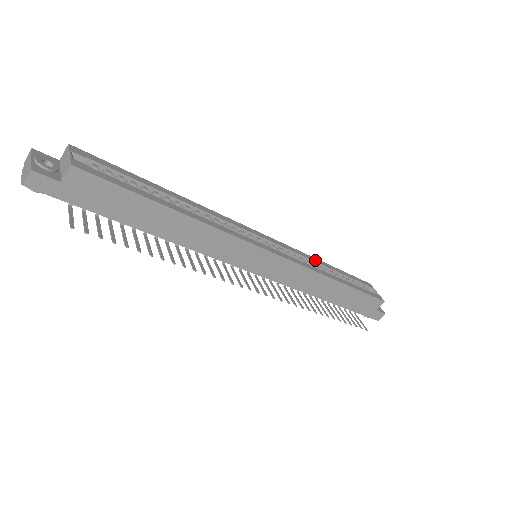
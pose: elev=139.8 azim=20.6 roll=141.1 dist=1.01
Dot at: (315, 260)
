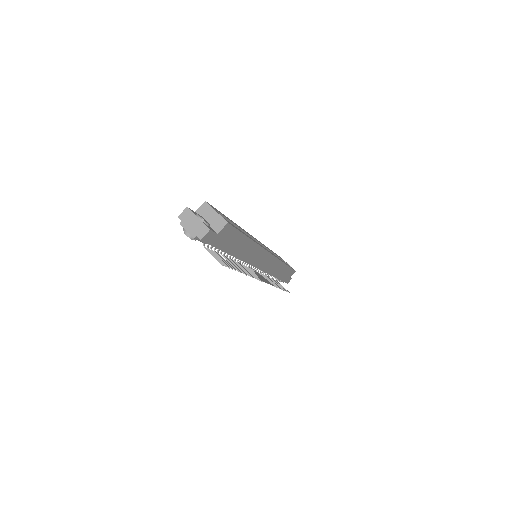
Dot at: occluded
